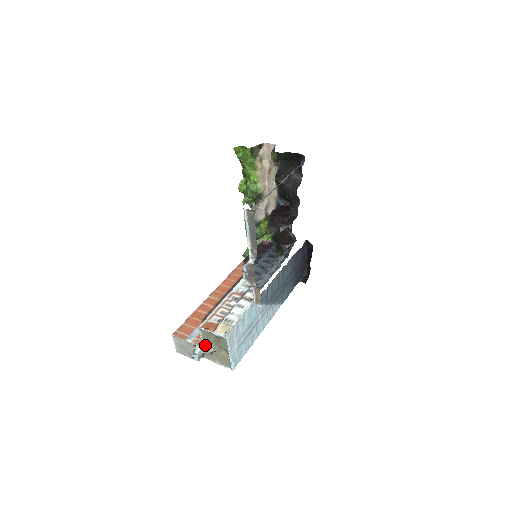
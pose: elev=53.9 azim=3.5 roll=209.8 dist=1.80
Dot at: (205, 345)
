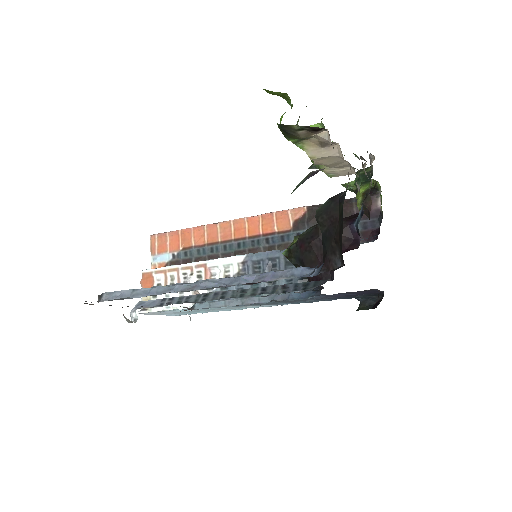
Dot at: occluded
